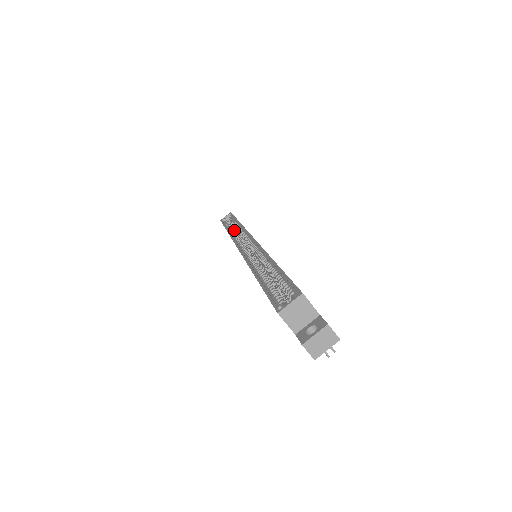
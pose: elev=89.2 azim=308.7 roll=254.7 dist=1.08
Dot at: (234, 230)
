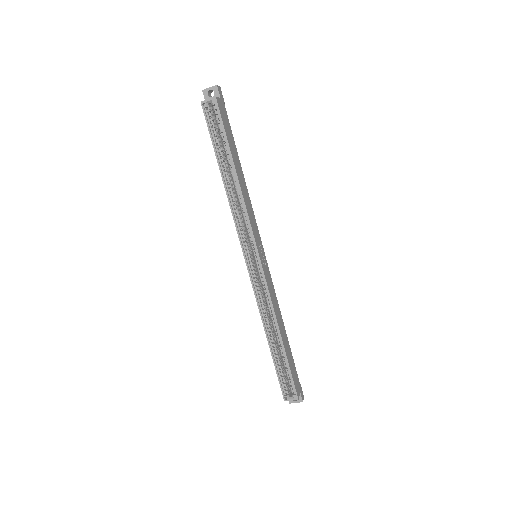
Dot at: (230, 180)
